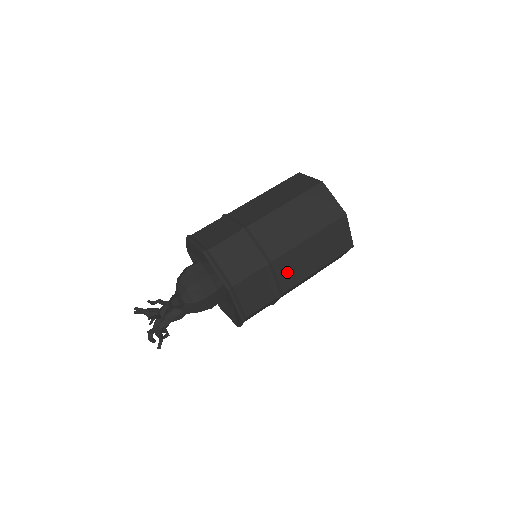
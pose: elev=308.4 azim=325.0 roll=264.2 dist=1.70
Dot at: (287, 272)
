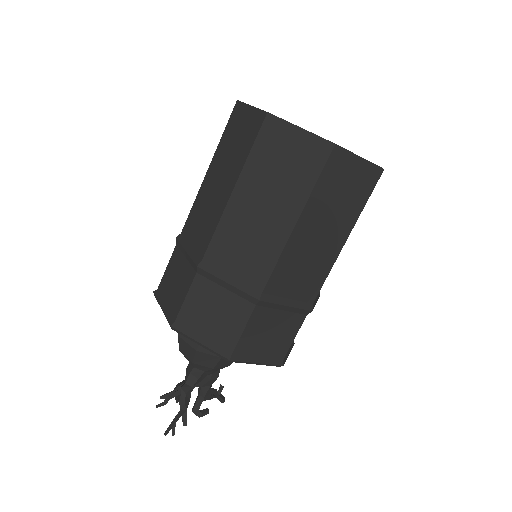
Dot at: (297, 282)
